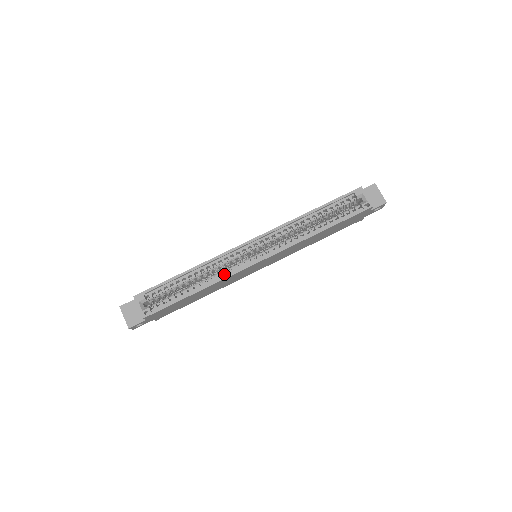
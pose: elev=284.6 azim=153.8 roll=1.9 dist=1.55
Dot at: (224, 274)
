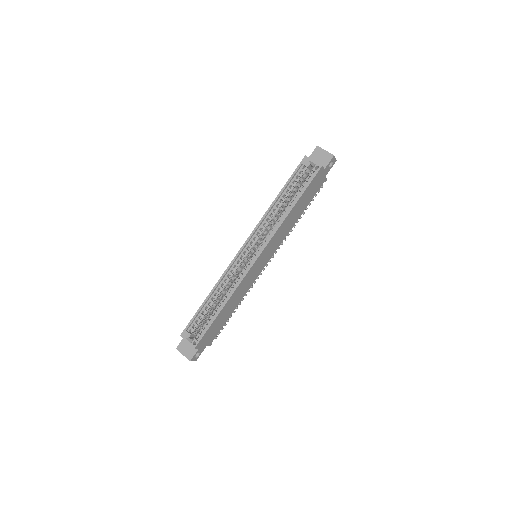
Dot at: (236, 284)
